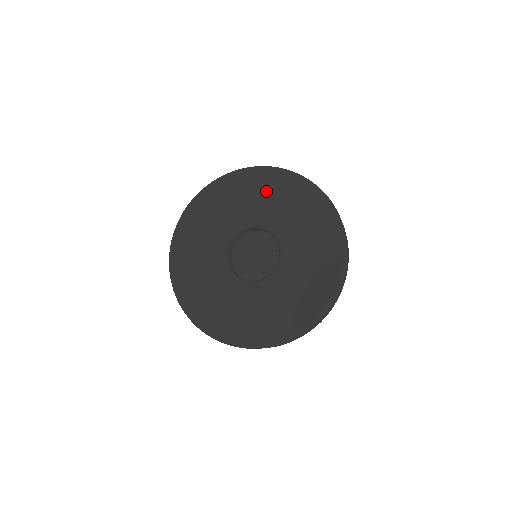
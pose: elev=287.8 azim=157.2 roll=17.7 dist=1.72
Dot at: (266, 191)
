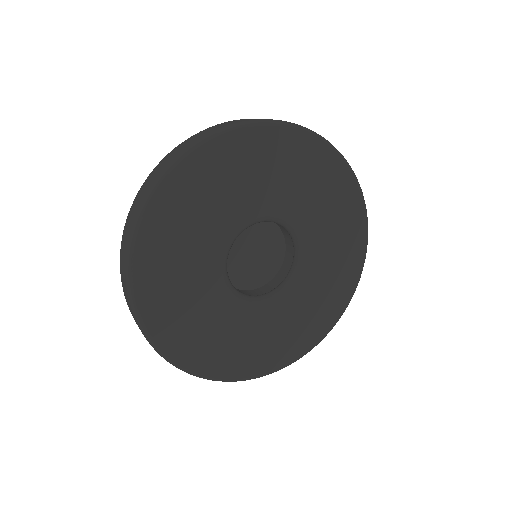
Dot at: (333, 202)
